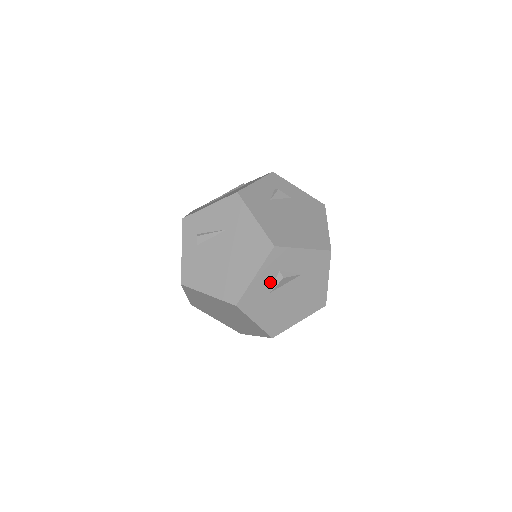
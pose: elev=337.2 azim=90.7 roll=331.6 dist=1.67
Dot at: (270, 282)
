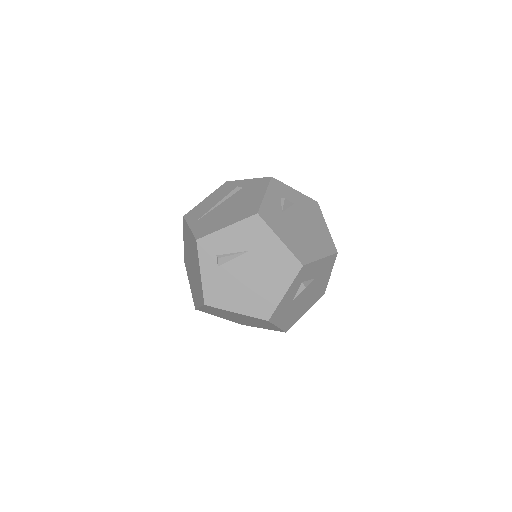
Dot at: (294, 293)
